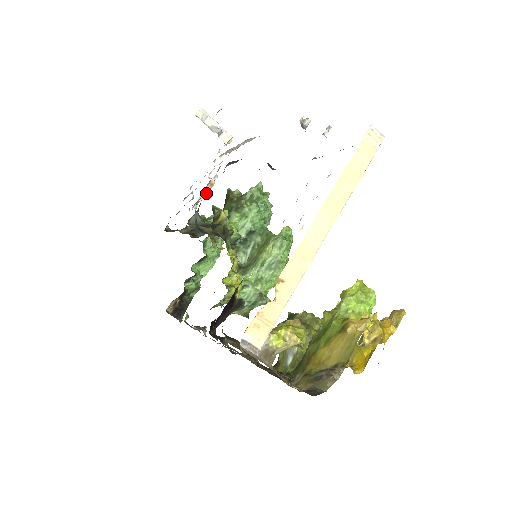
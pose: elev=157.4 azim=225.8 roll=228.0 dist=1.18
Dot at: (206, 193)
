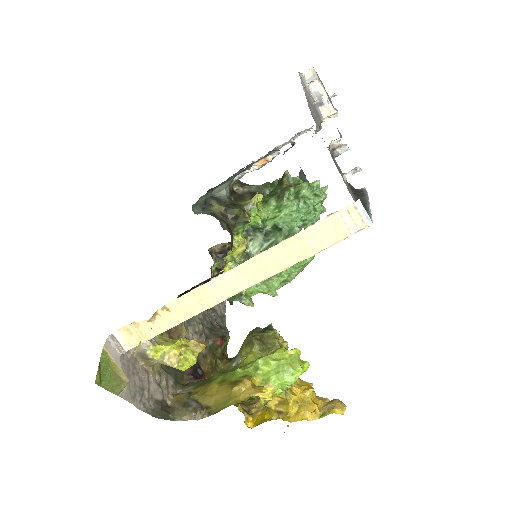
Dot at: (248, 169)
